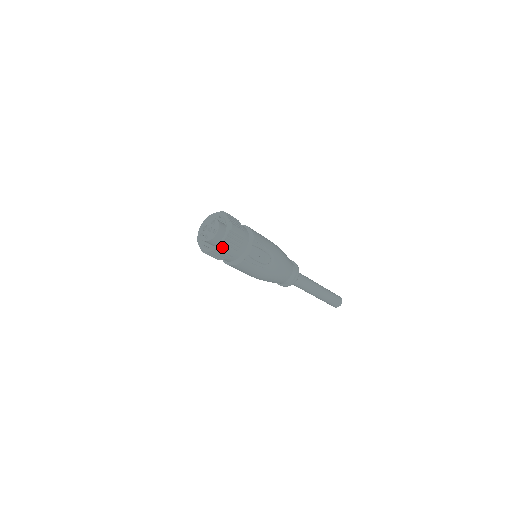
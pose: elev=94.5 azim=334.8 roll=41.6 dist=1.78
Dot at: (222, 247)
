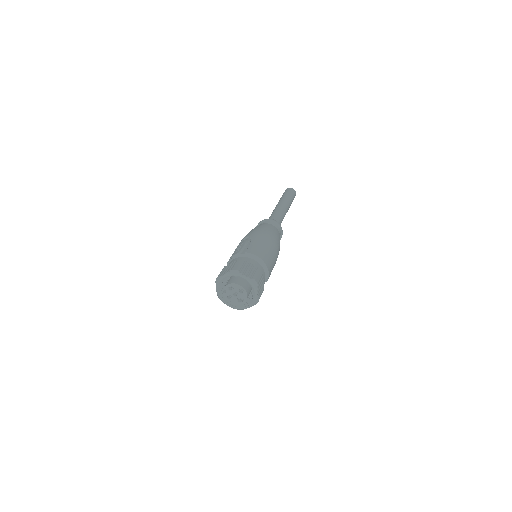
Dot at: occluded
